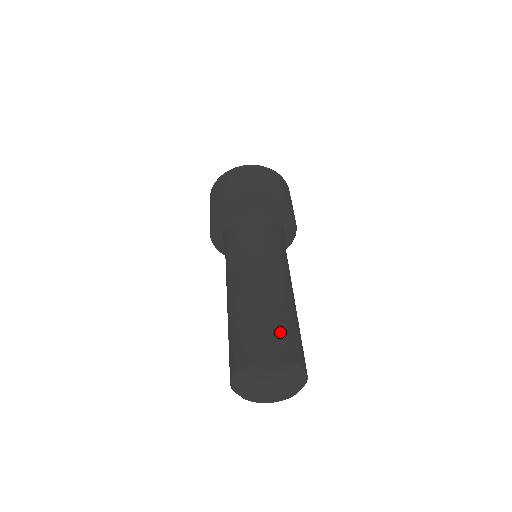
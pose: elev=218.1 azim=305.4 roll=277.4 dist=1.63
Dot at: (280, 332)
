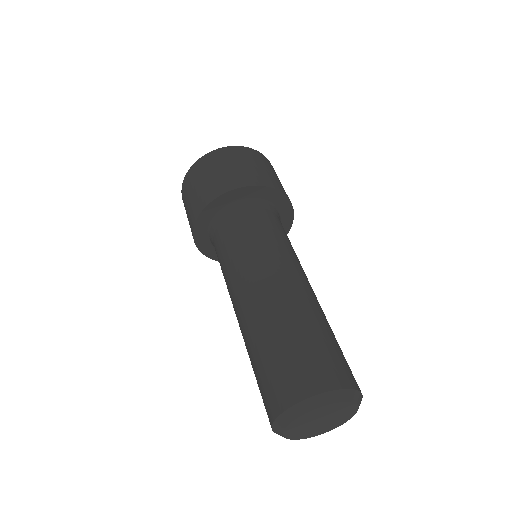
Dot at: (323, 351)
